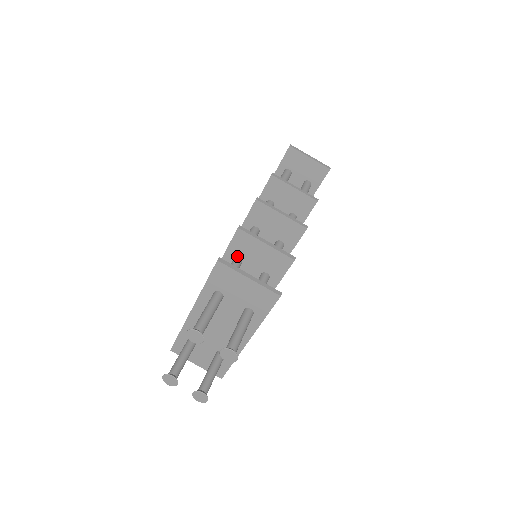
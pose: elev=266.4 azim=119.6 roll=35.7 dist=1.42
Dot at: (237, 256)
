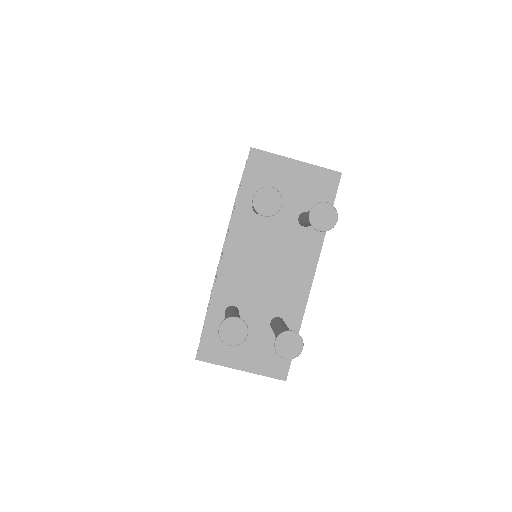
Dot at: occluded
